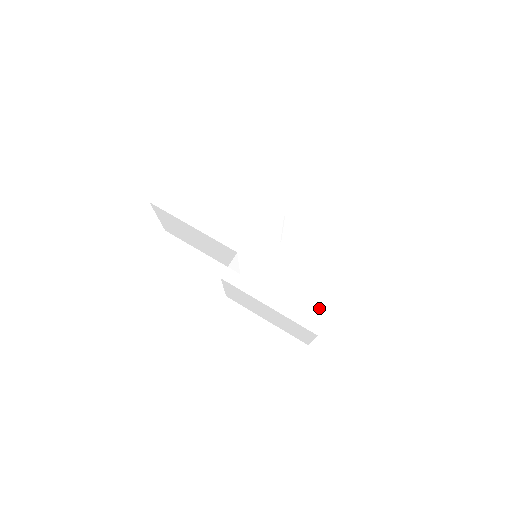
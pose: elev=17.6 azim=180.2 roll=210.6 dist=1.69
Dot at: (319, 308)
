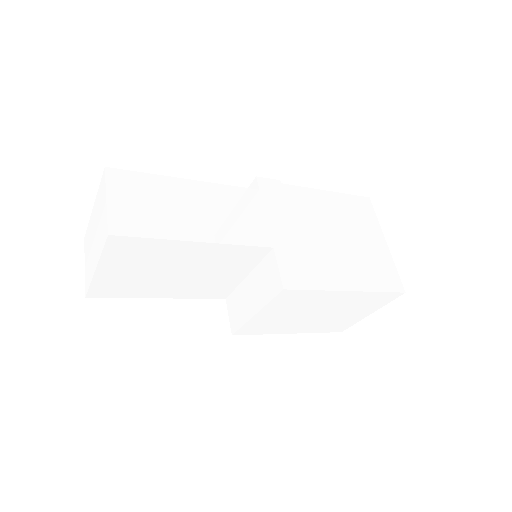
Dot at: (384, 264)
